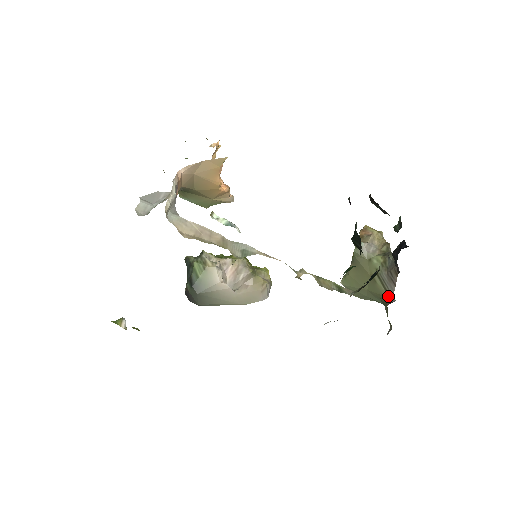
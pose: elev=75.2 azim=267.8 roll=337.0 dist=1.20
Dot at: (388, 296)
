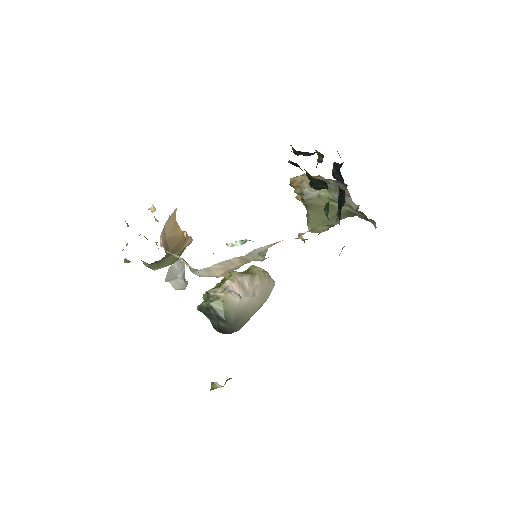
Dot at: (351, 207)
